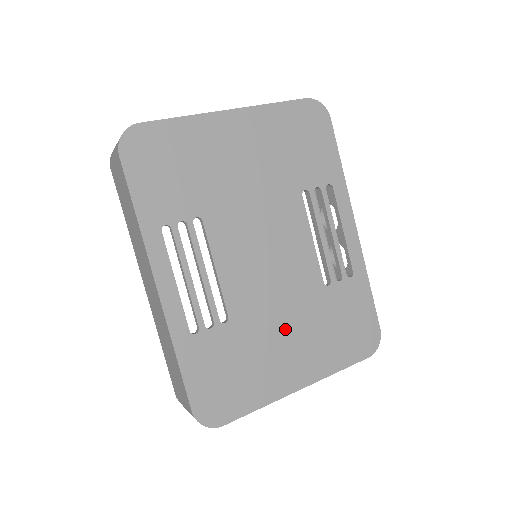
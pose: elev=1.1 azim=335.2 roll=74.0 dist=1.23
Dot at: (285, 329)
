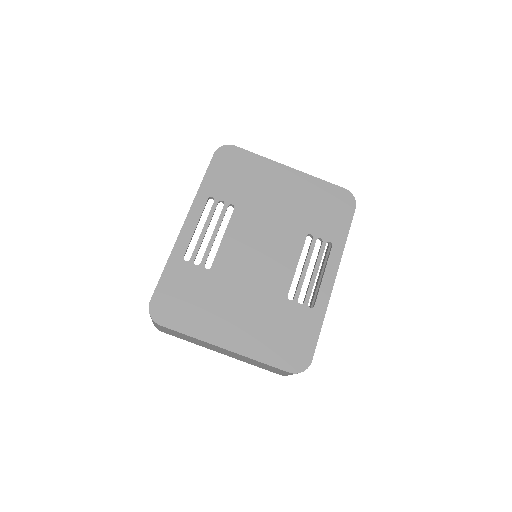
Dot at: (241, 302)
